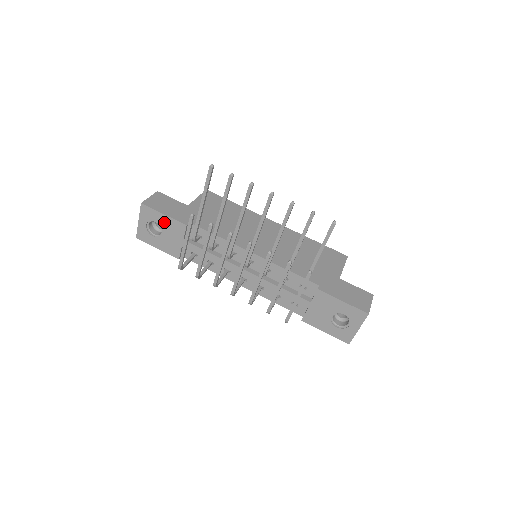
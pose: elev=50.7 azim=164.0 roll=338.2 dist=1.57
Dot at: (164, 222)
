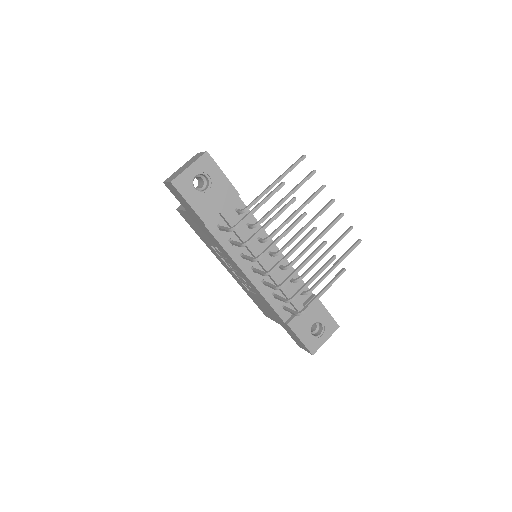
Dot at: (218, 181)
